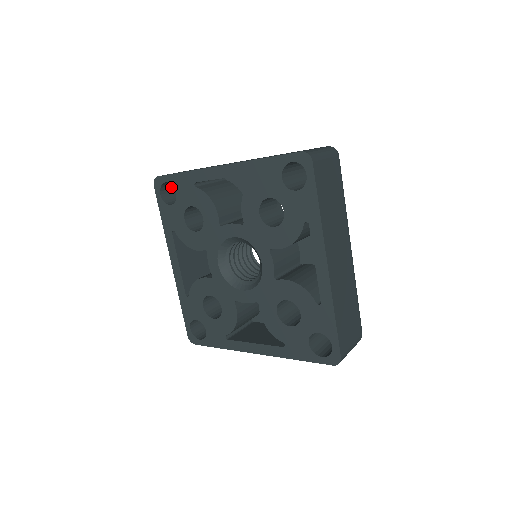
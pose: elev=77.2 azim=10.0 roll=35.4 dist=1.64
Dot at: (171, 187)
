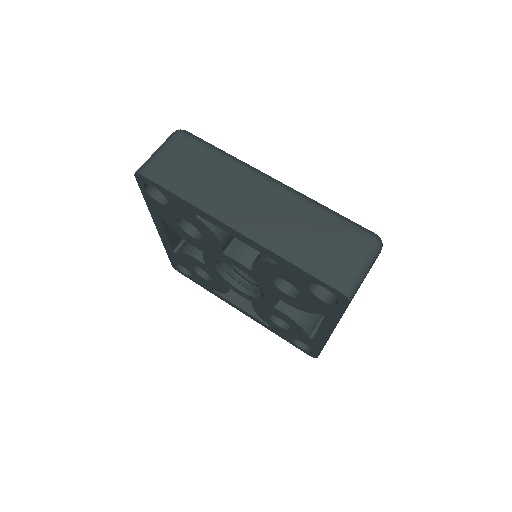
Dot at: occluded
